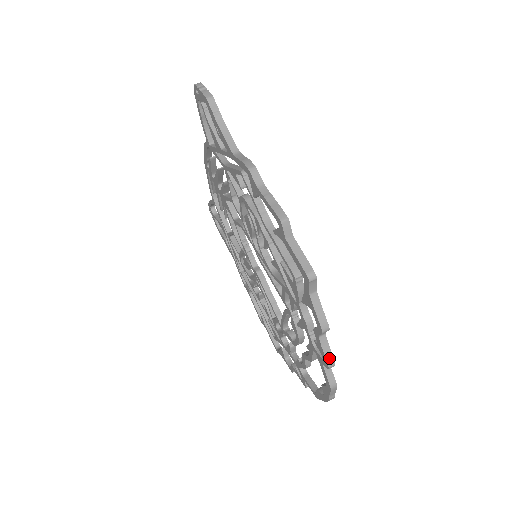
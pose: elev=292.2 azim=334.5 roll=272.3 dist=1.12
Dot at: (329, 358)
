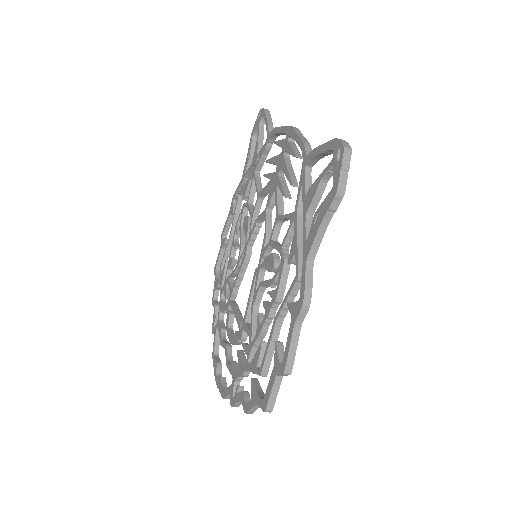
Dot at: (237, 405)
